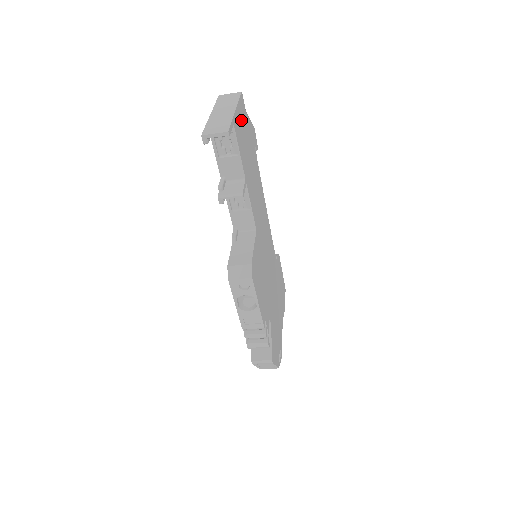
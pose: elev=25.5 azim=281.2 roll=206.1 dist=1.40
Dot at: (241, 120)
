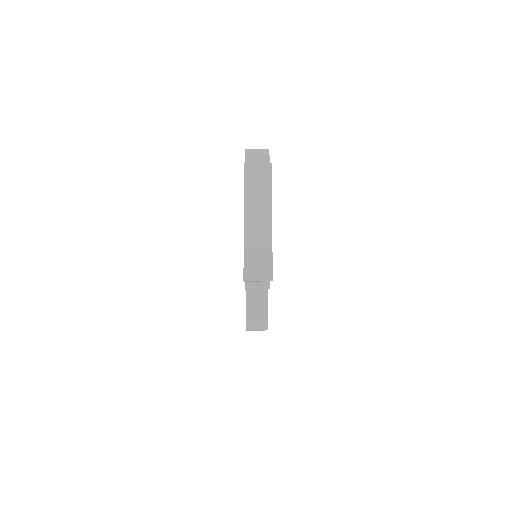
Dot at: occluded
